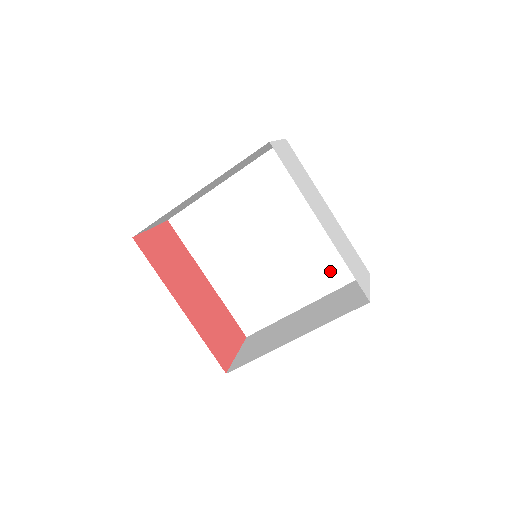
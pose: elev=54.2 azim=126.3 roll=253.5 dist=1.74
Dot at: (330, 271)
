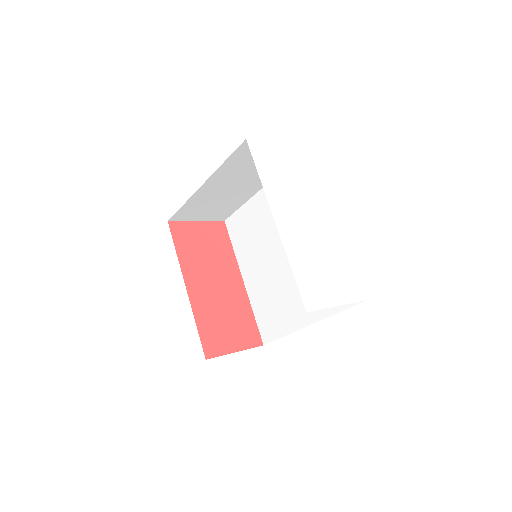
Dot at: occluded
